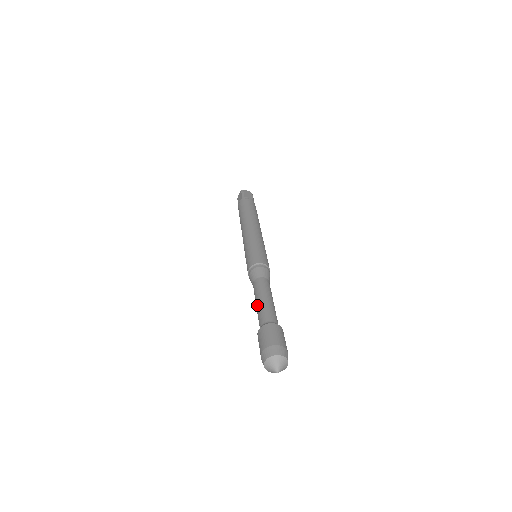
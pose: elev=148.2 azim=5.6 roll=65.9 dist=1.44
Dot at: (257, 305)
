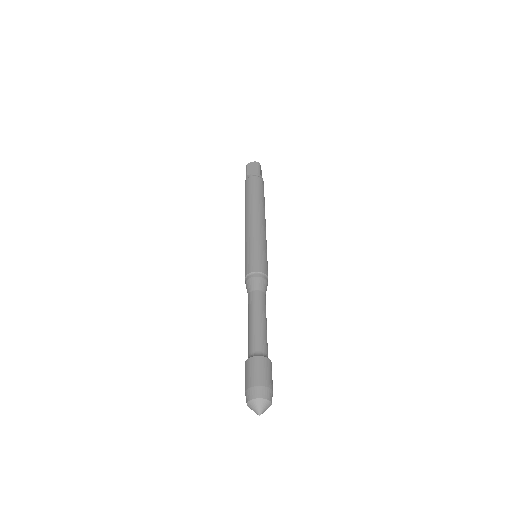
Dot at: (248, 330)
